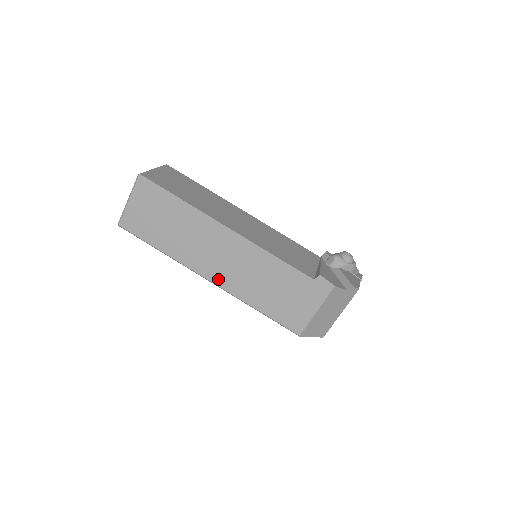
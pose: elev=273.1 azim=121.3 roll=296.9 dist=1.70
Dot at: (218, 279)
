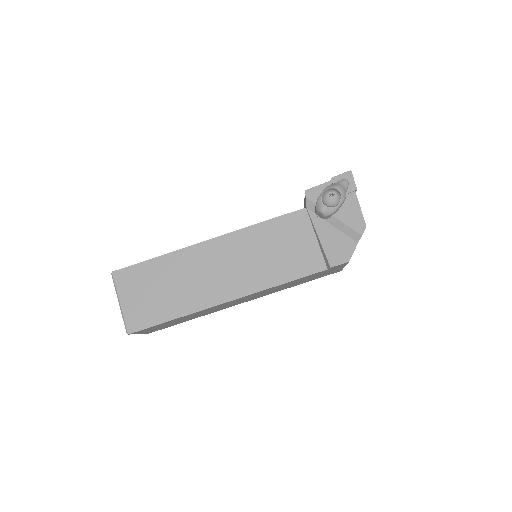
Dot at: occluded
